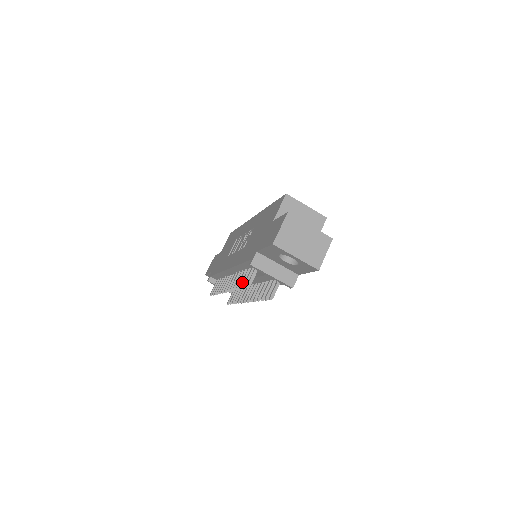
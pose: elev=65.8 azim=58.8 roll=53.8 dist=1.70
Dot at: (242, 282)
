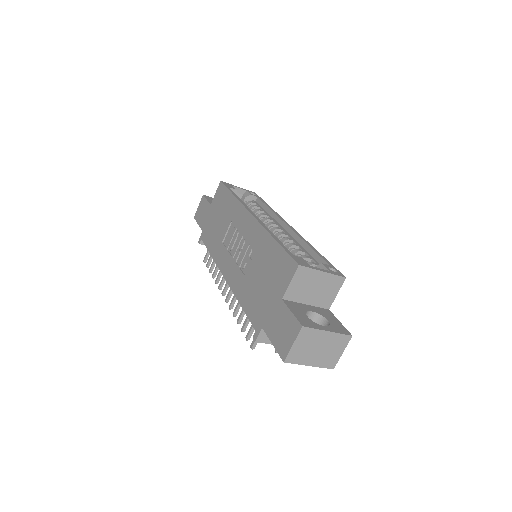
Dot at: (244, 326)
